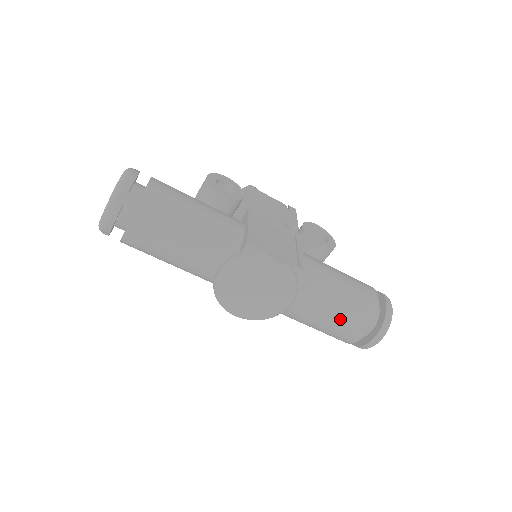
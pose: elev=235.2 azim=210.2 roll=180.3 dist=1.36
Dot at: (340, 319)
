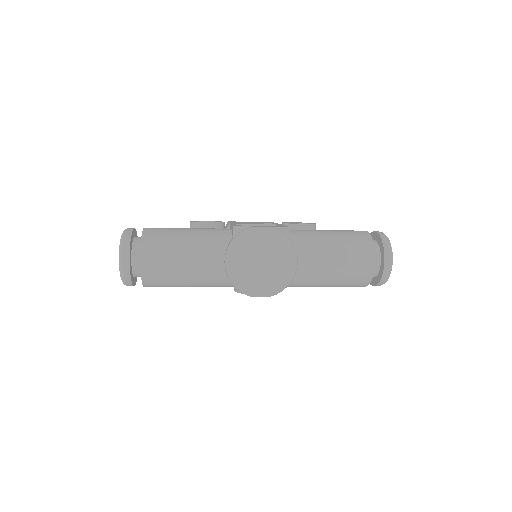
Dot at: (345, 256)
